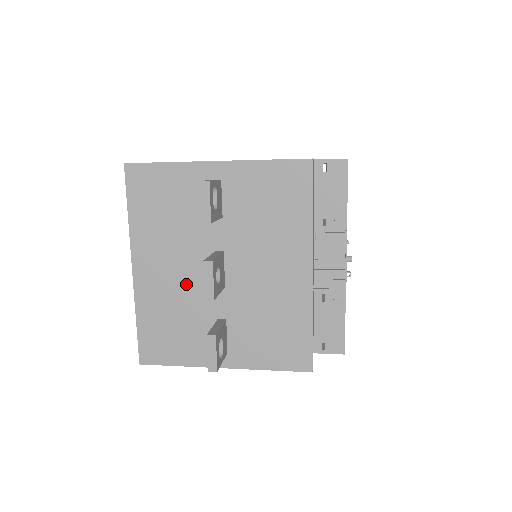
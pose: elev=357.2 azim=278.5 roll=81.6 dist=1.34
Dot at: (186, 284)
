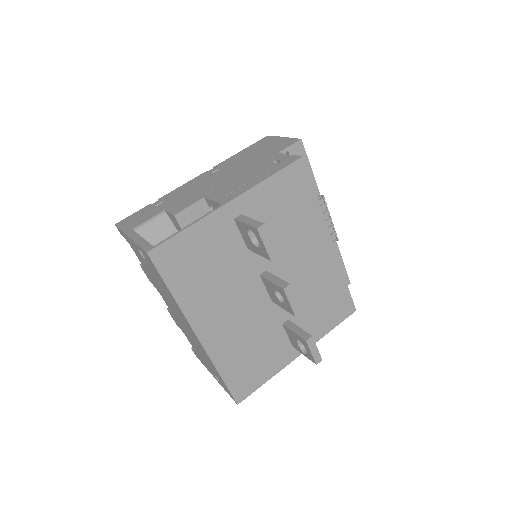
Dot at: (248, 316)
